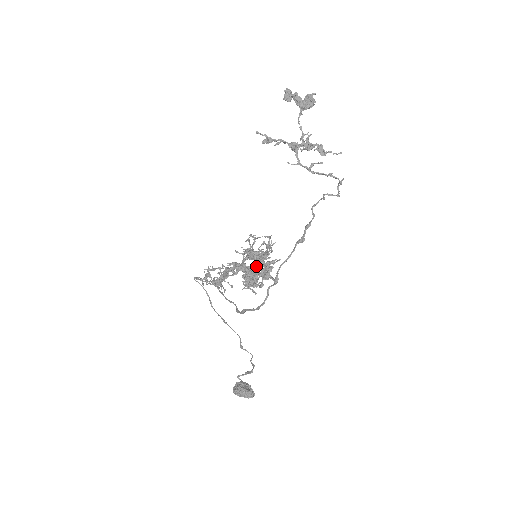
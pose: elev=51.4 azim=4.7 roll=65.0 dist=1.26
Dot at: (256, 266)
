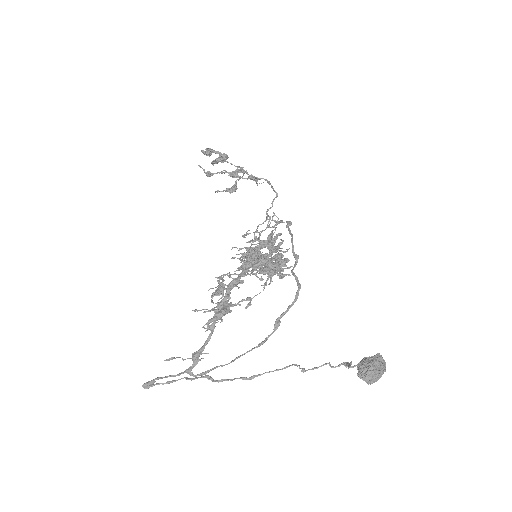
Dot at: (271, 251)
